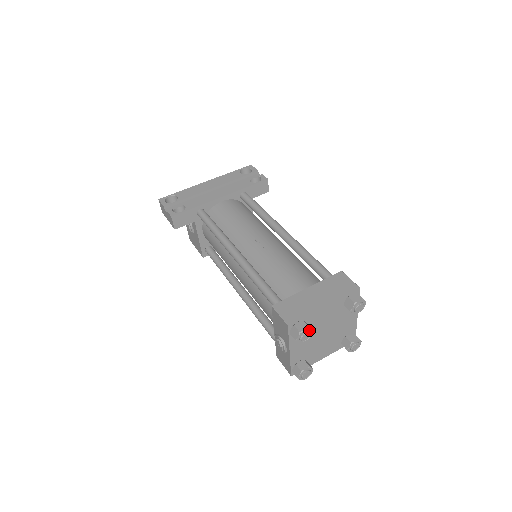
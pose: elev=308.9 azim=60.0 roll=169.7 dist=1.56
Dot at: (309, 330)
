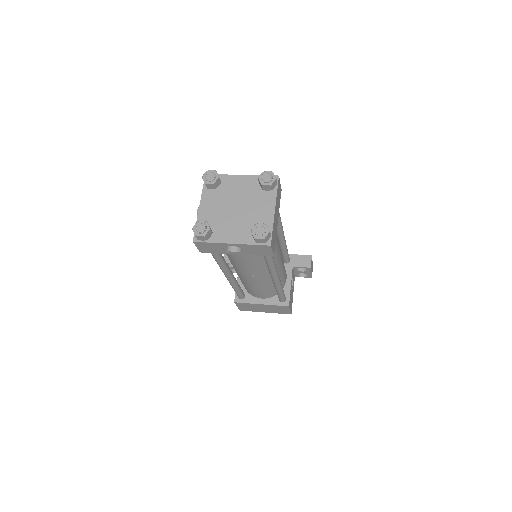
Dot at: (216, 173)
